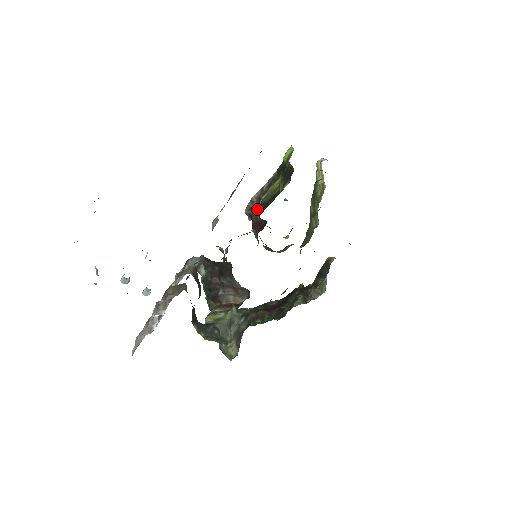
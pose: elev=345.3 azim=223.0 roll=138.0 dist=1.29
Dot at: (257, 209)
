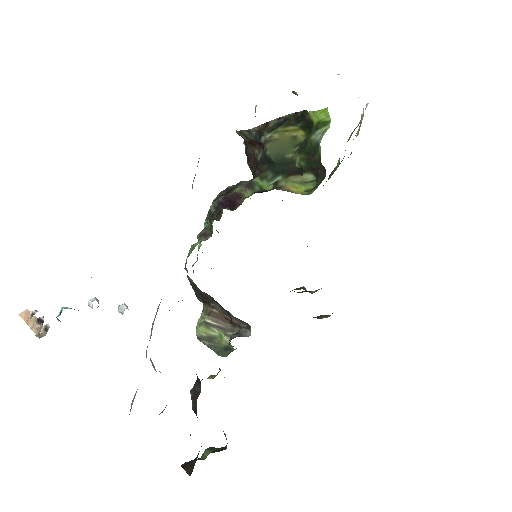
Dot at: (255, 142)
